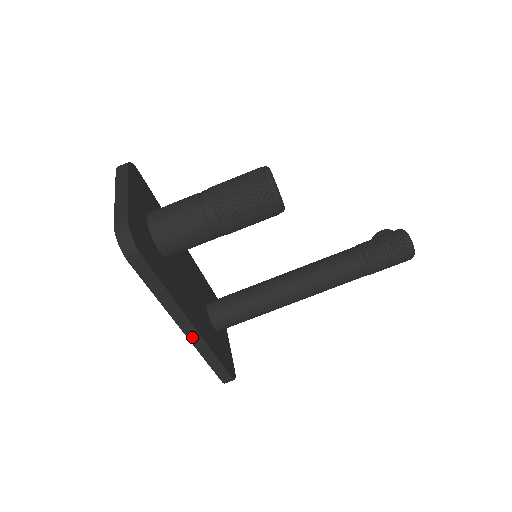
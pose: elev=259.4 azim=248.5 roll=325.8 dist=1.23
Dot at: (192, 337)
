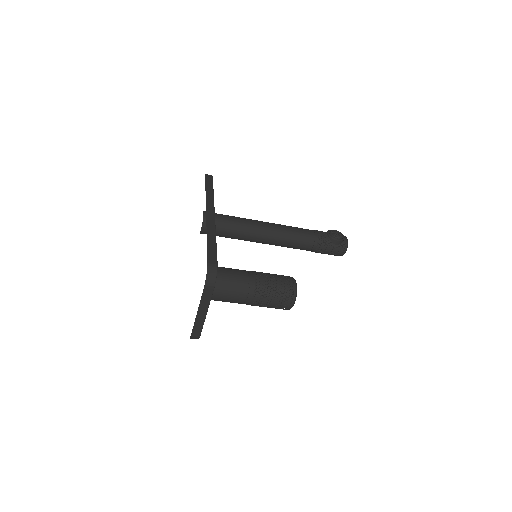
Dot at: occluded
